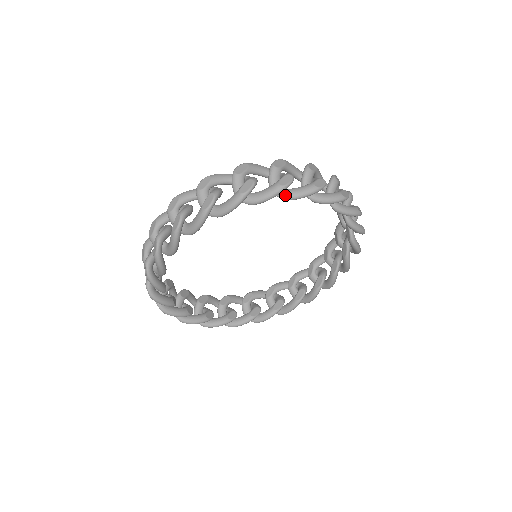
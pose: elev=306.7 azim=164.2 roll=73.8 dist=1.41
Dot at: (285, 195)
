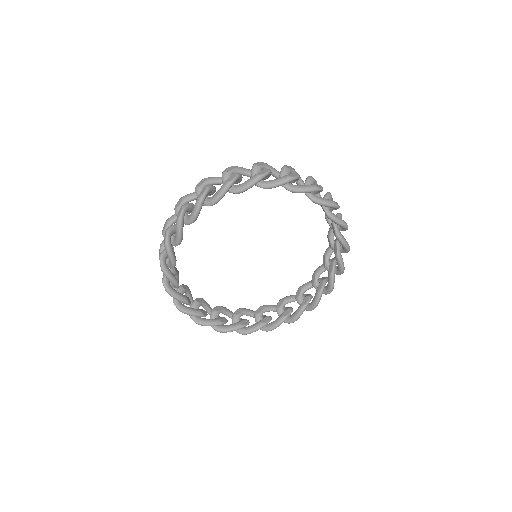
Dot at: (330, 212)
